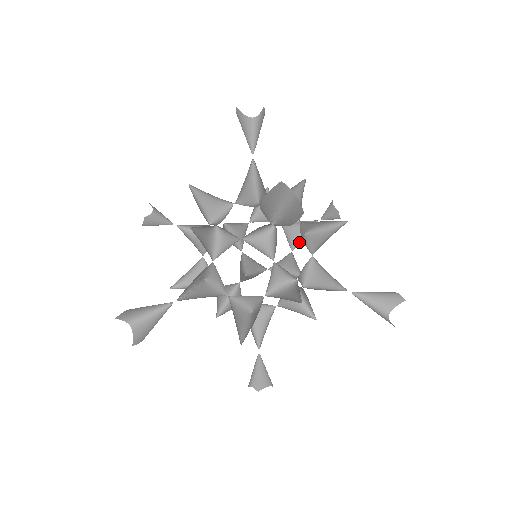
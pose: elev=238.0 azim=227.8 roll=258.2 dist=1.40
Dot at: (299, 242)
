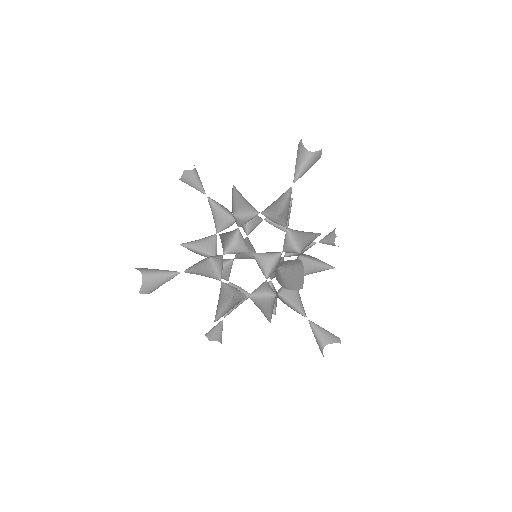
Dot at: (293, 253)
